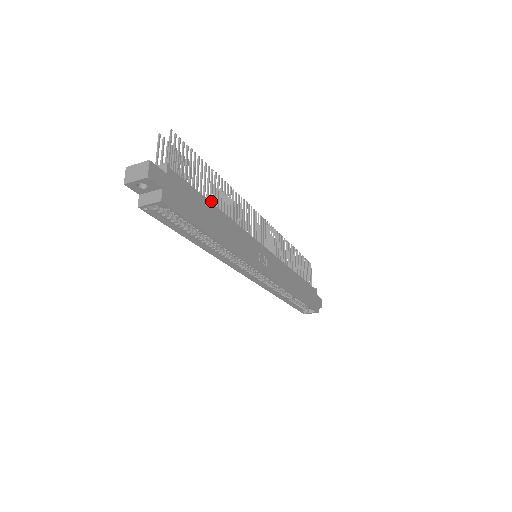
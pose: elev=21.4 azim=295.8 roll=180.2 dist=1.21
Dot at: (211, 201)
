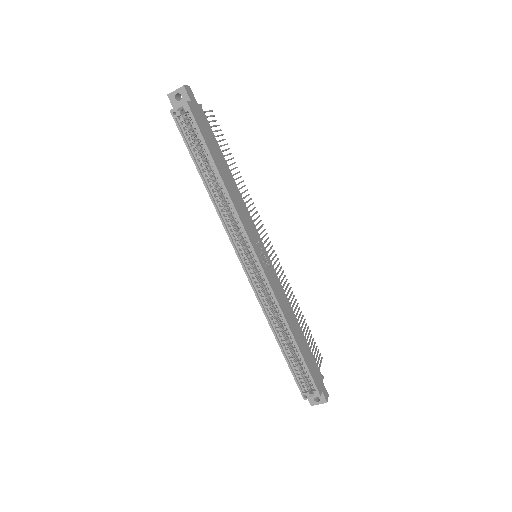
Dot at: occluded
